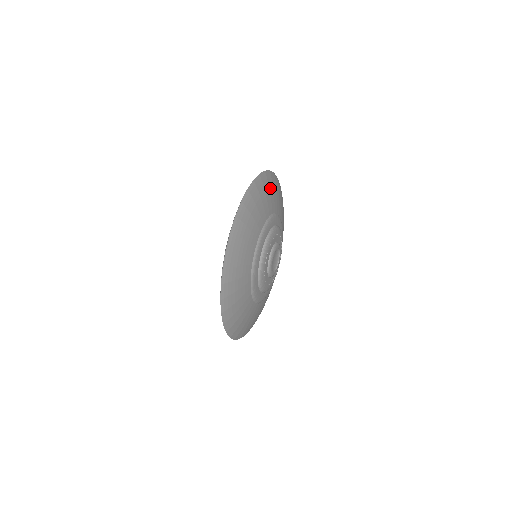
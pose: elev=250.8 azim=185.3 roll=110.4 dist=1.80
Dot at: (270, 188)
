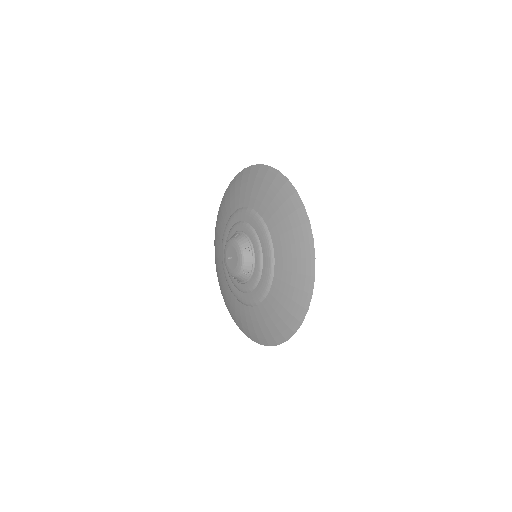
Dot at: occluded
